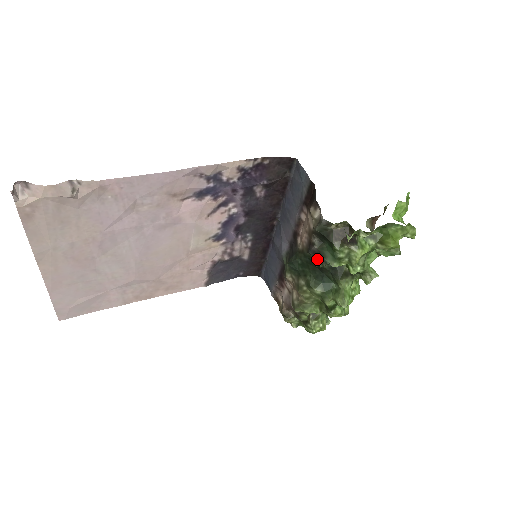
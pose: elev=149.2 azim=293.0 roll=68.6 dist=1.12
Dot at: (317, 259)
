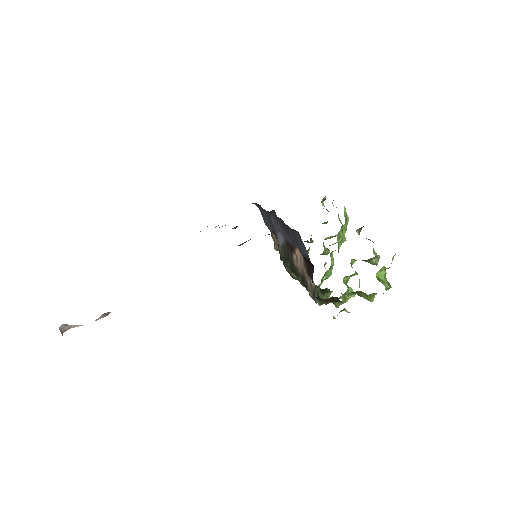
Dot at: occluded
